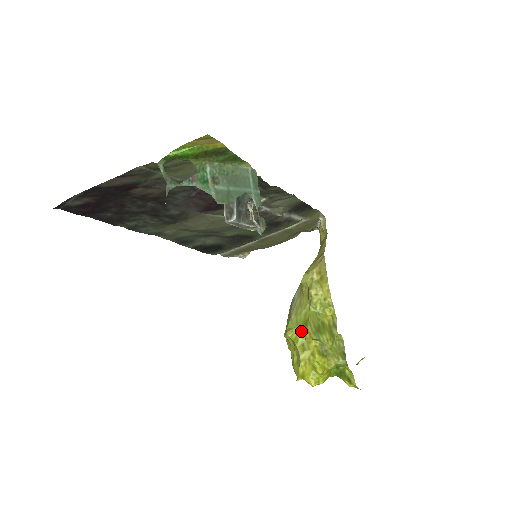
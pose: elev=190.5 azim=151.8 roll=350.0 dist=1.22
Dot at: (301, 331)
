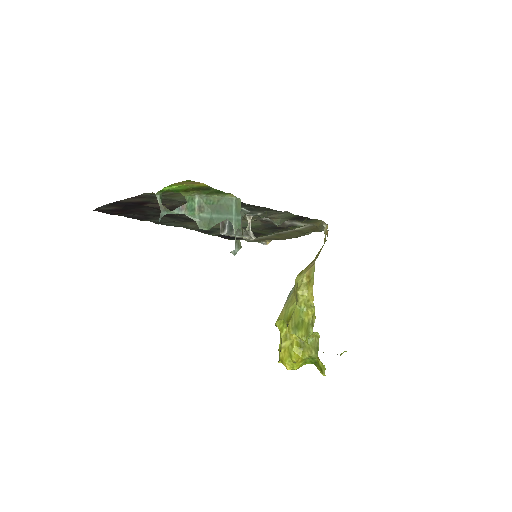
Dot at: (286, 323)
